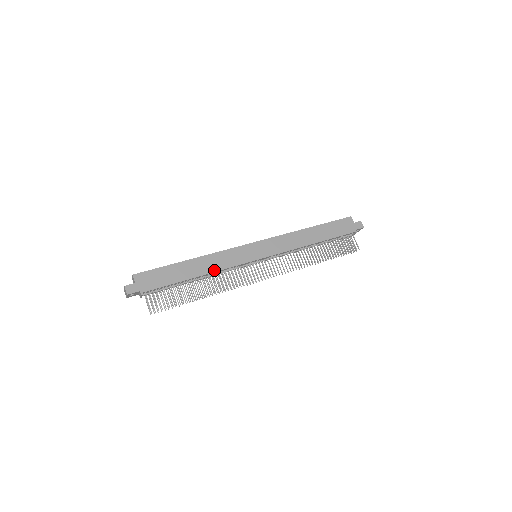
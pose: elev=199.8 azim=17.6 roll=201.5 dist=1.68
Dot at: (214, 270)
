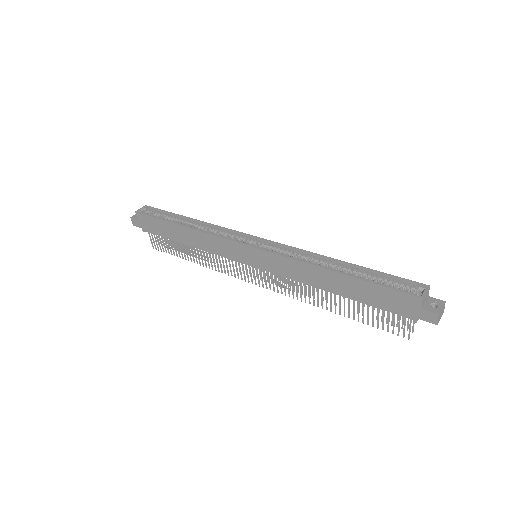
Dot at: (202, 248)
